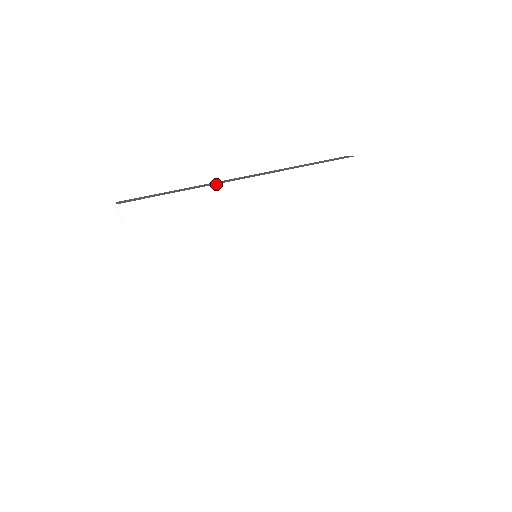
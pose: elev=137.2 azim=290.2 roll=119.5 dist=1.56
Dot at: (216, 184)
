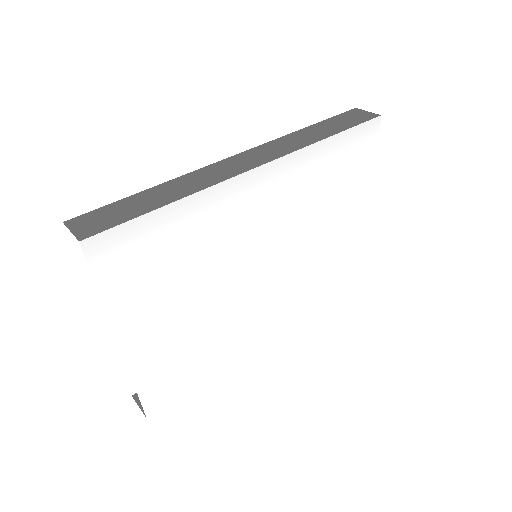
Dot at: (222, 181)
